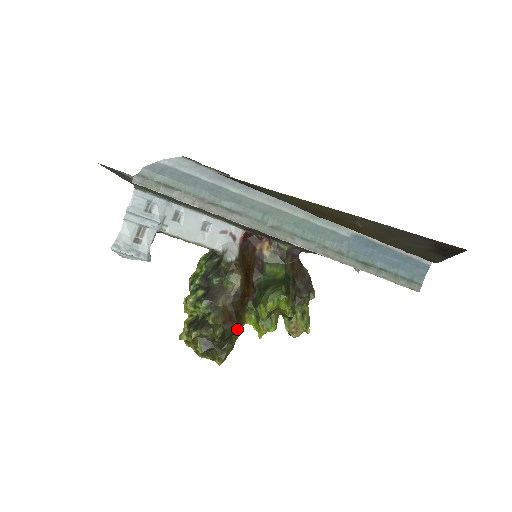
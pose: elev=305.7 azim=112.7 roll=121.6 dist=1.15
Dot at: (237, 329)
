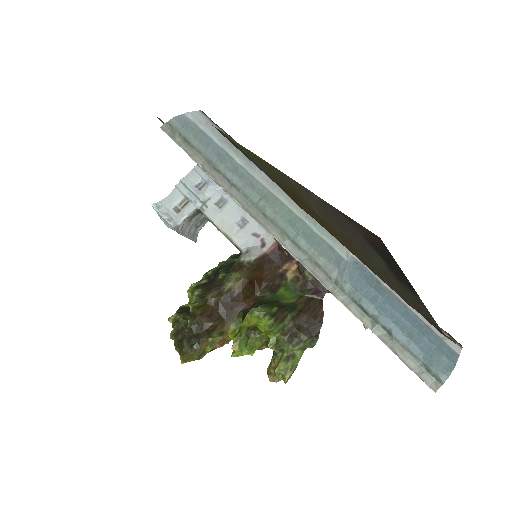
Dot at: (213, 333)
